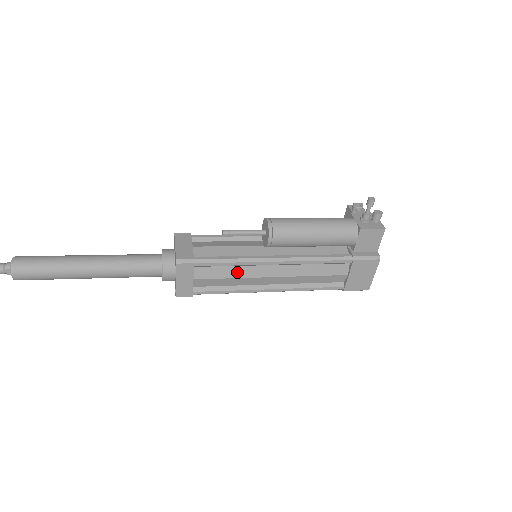
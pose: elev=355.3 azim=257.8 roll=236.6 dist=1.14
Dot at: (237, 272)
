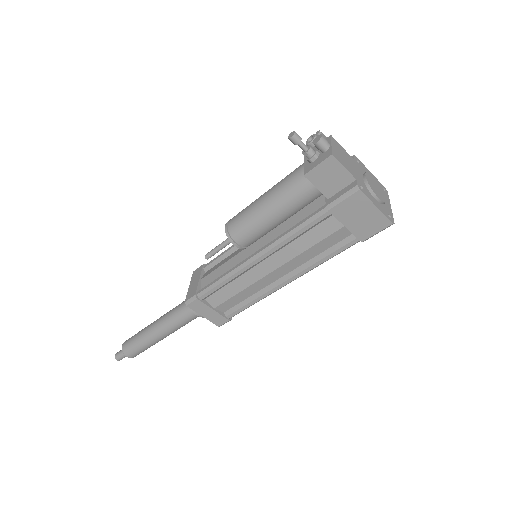
Dot at: (239, 285)
